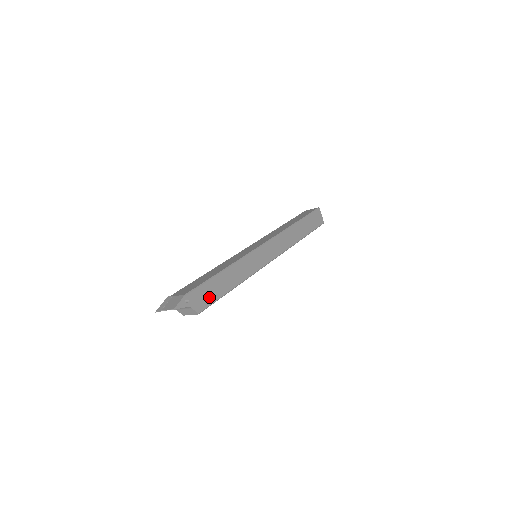
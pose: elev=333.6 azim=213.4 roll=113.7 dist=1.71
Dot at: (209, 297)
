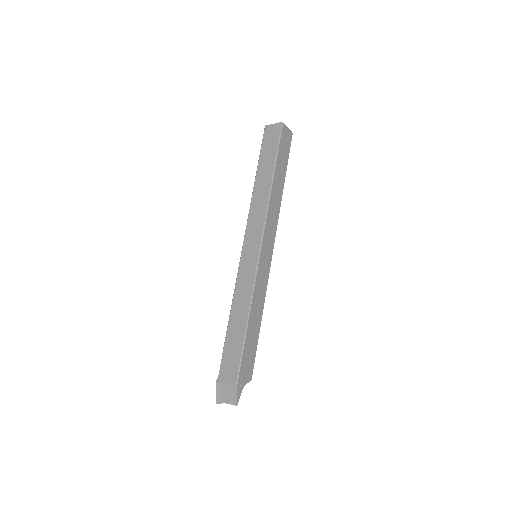
Dot at: (251, 358)
